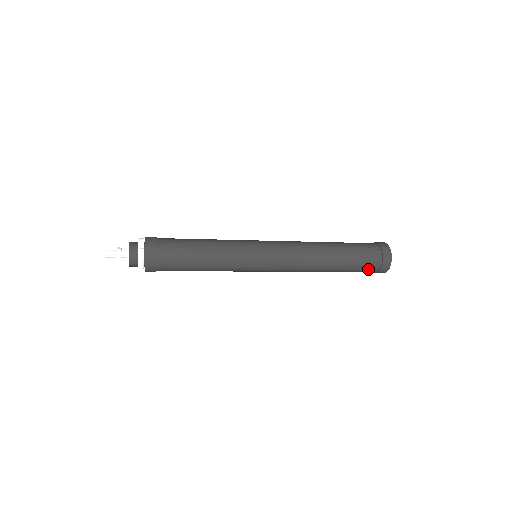
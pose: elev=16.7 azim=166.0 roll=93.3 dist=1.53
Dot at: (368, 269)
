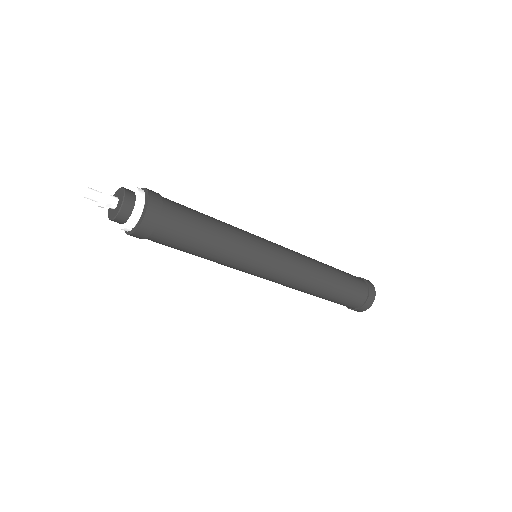
Dot at: (354, 301)
